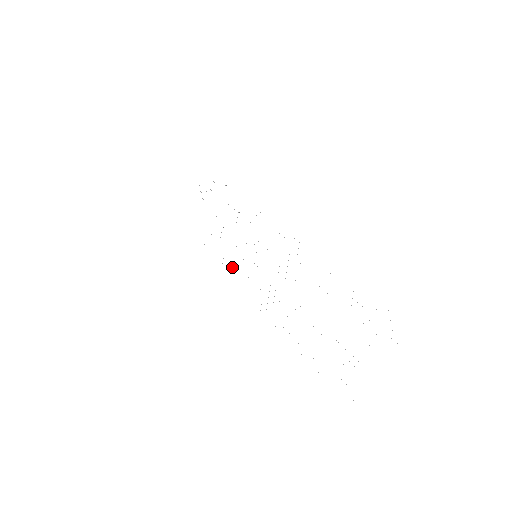
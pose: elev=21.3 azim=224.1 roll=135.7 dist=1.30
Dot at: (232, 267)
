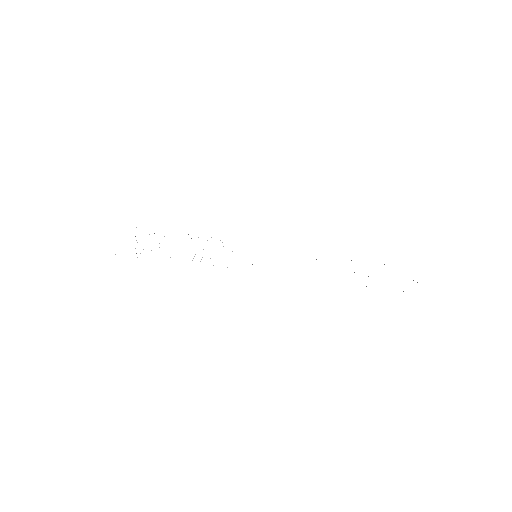
Dot at: occluded
